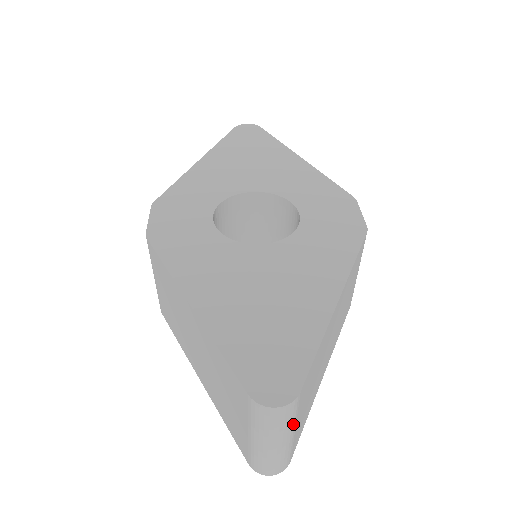
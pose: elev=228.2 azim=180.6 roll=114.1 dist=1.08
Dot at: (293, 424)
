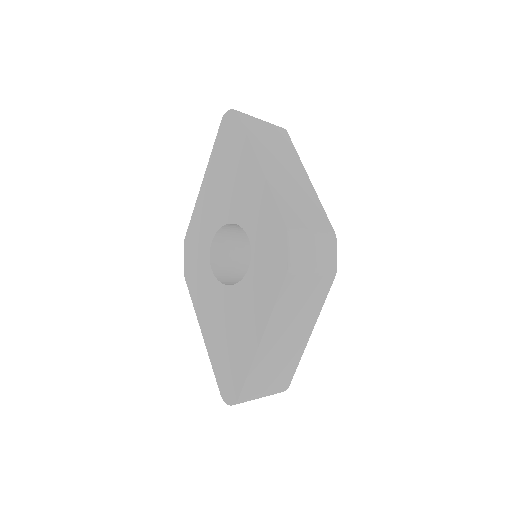
Dot at: (255, 397)
